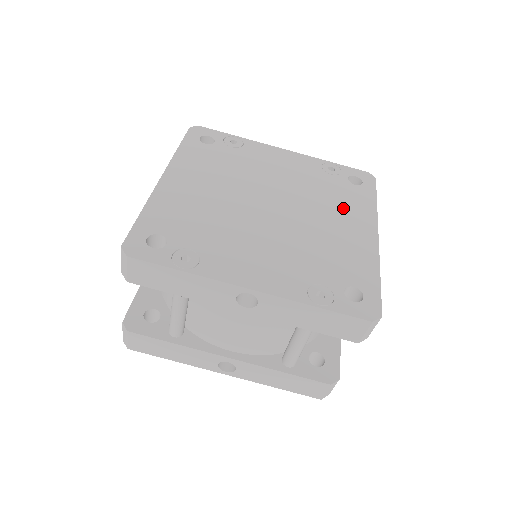
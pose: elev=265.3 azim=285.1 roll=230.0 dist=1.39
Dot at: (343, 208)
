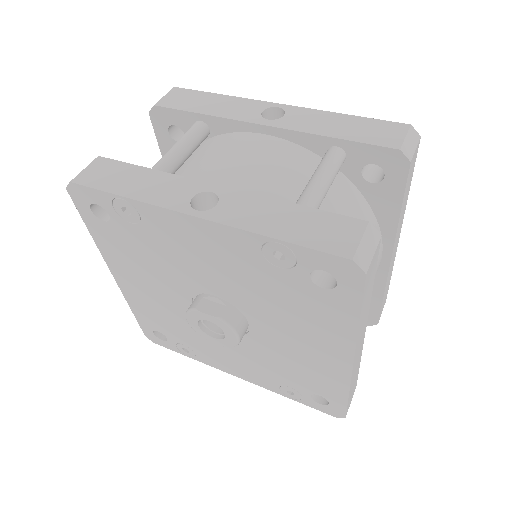
Dot at: occluded
